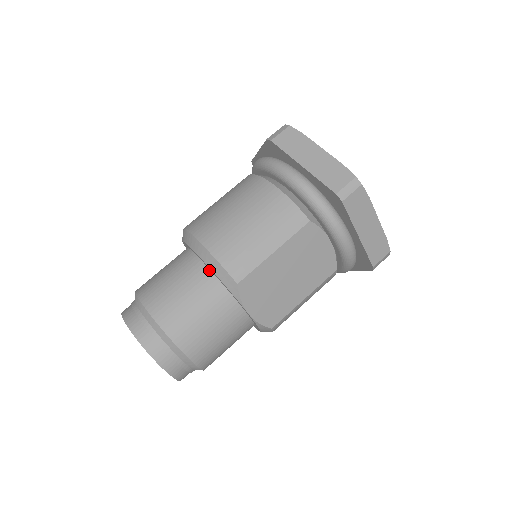
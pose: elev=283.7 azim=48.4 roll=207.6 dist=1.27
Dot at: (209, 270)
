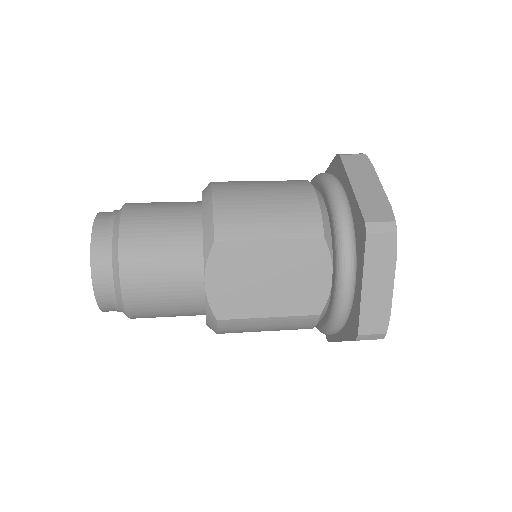
Dot at: (201, 220)
